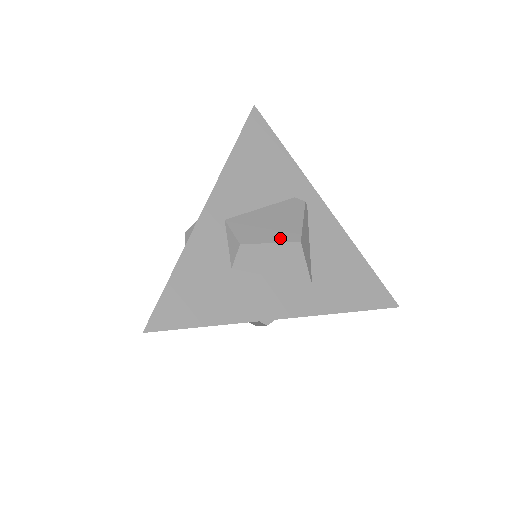
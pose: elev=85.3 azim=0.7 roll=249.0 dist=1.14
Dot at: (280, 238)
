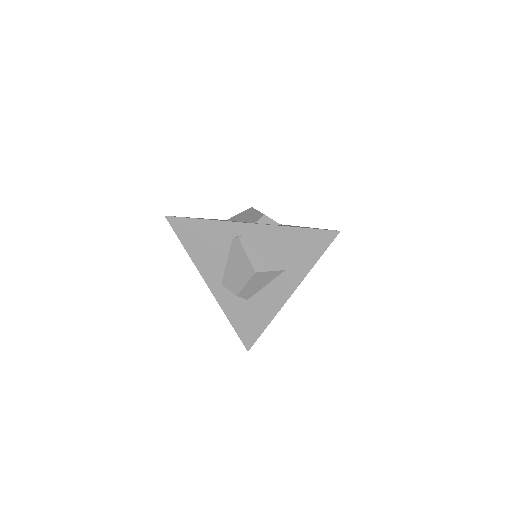
Dot at: (247, 278)
